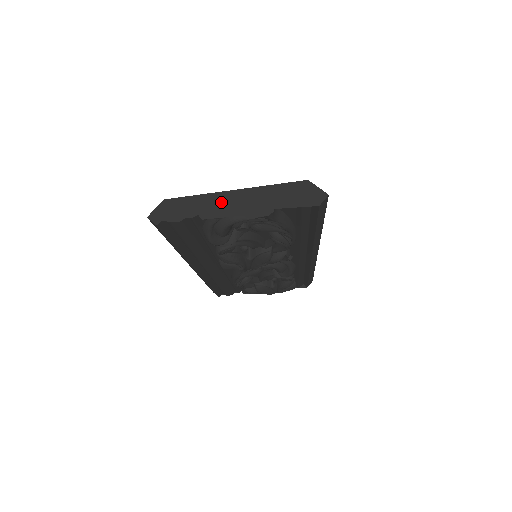
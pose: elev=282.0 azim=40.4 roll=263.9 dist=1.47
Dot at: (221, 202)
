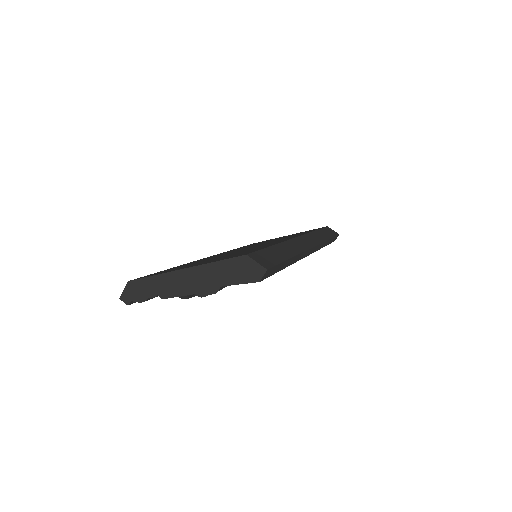
Dot at: (174, 282)
